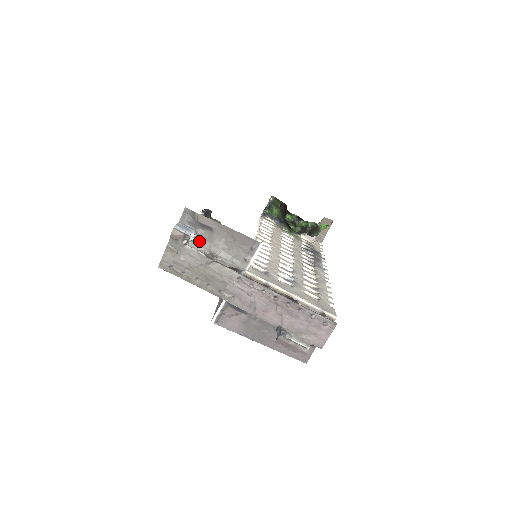
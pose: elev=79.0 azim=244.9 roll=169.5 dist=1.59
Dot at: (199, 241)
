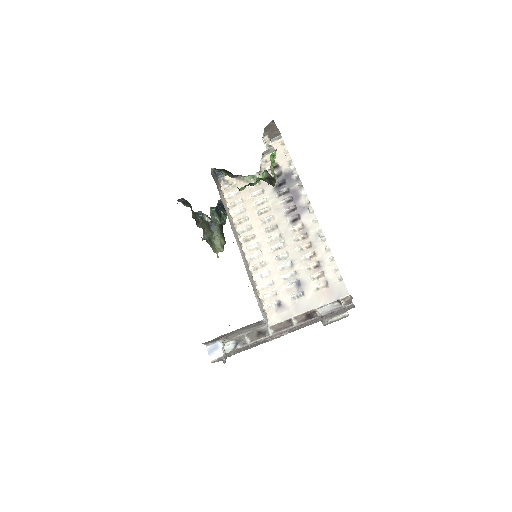
Dot at: (227, 339)
